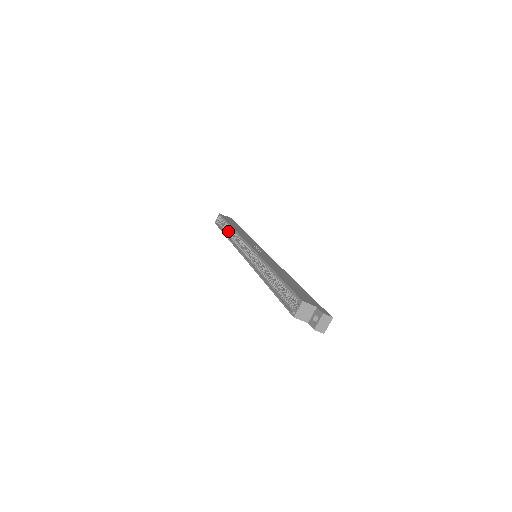
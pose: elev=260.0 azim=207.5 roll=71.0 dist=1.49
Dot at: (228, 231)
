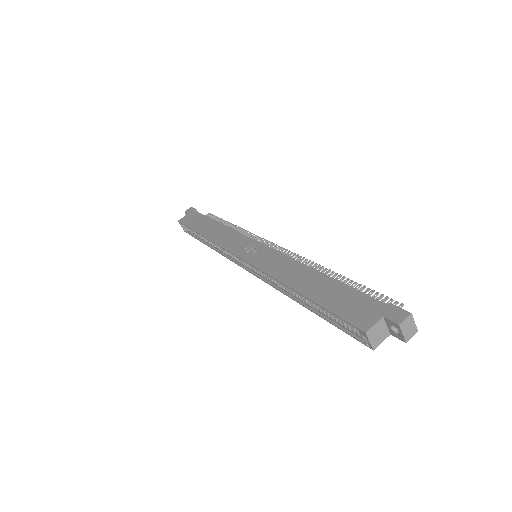
Dot at: (204, 239)
